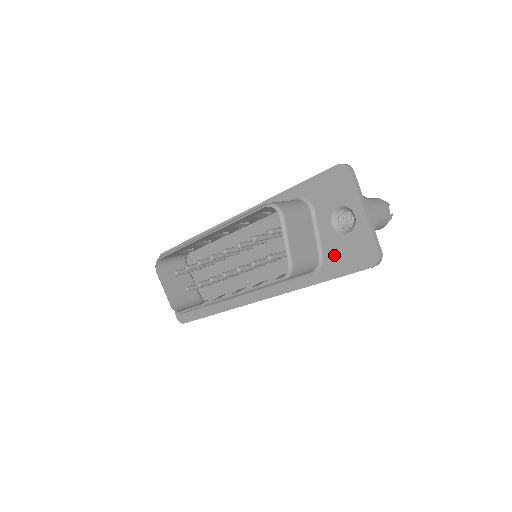
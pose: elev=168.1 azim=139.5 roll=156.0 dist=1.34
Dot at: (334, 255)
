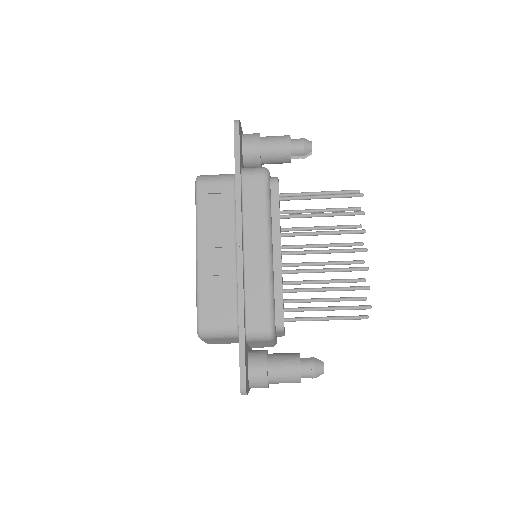
Dot at: occluded
